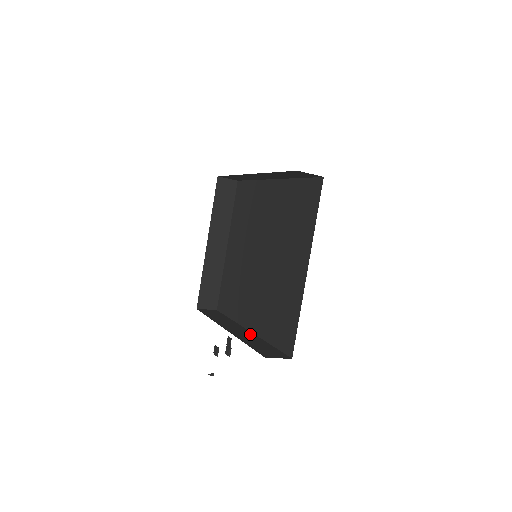
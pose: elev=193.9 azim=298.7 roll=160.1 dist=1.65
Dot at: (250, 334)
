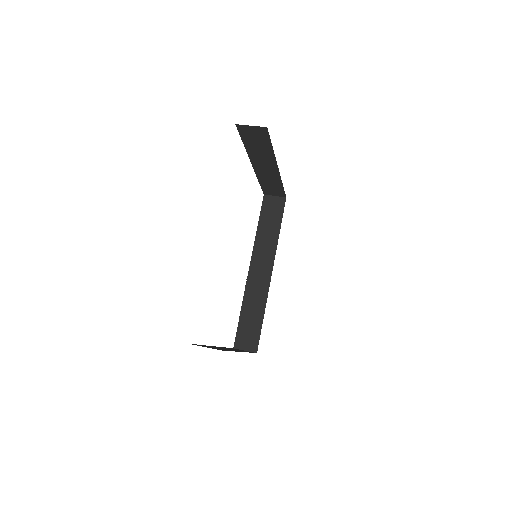
Dot at: (265, 285)
